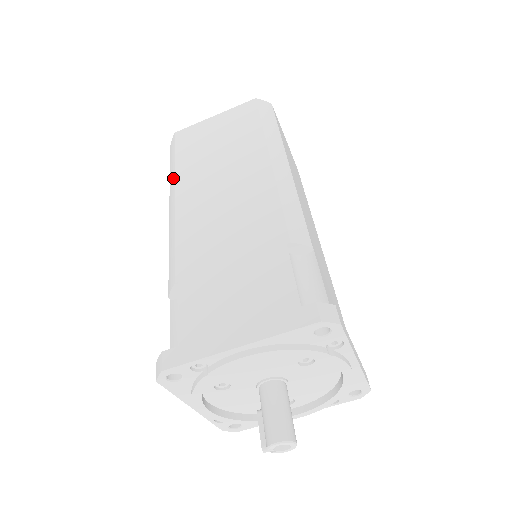
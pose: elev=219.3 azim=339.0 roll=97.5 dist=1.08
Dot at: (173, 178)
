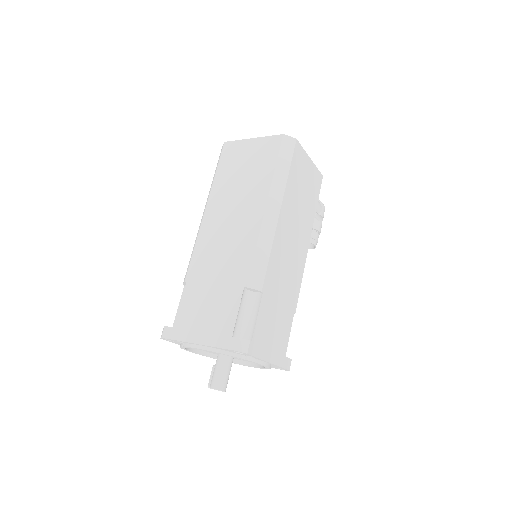
Dot at: (210, 190)
